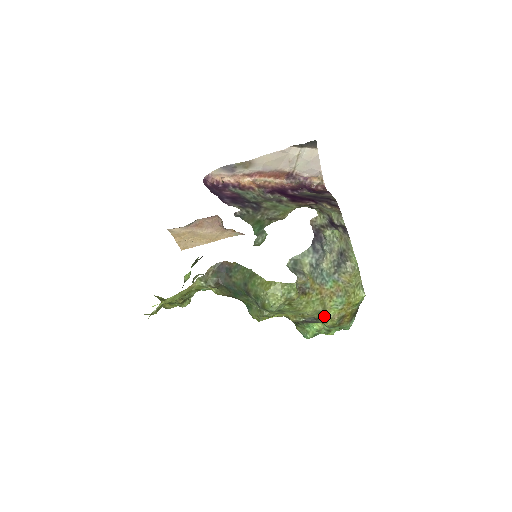
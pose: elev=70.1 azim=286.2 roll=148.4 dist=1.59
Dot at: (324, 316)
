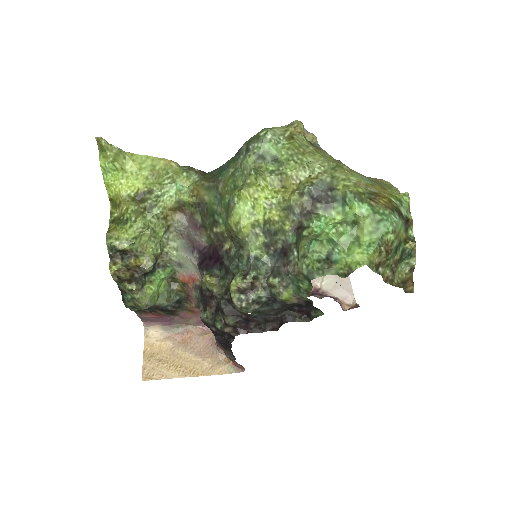
Dot at: (342, 177)
